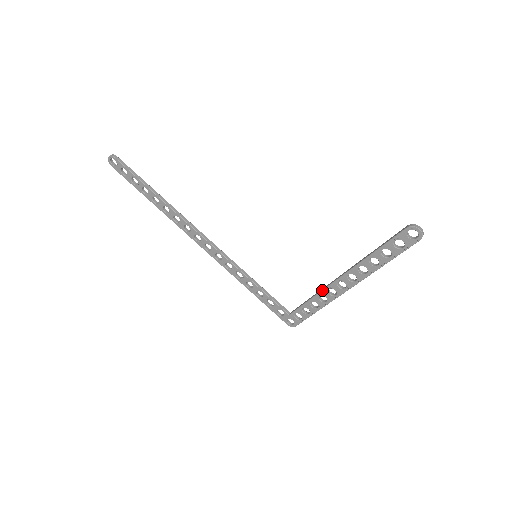
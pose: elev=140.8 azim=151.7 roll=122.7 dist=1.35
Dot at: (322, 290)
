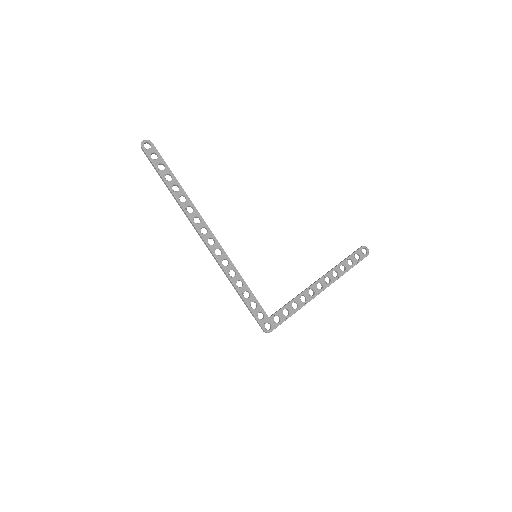
Dot at: (305, 290)
